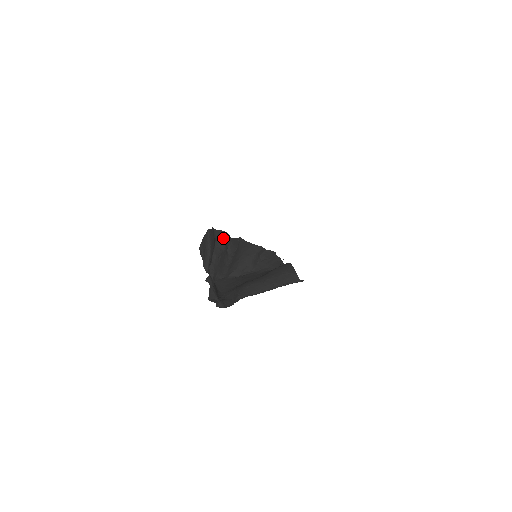
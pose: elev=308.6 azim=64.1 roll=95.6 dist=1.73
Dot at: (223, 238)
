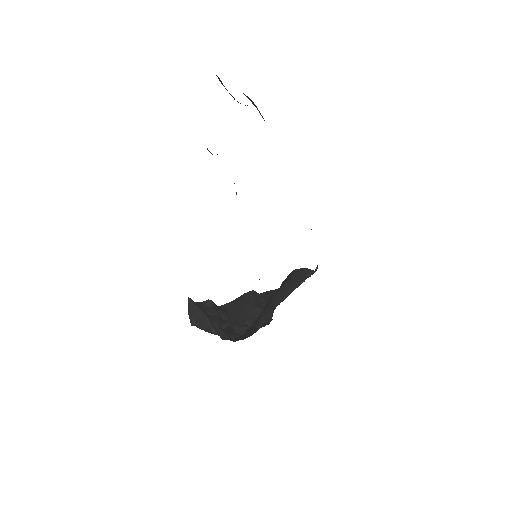
Dot at: (209, 307)
